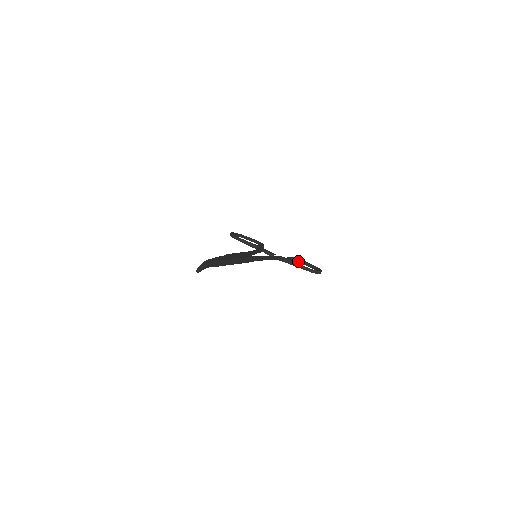
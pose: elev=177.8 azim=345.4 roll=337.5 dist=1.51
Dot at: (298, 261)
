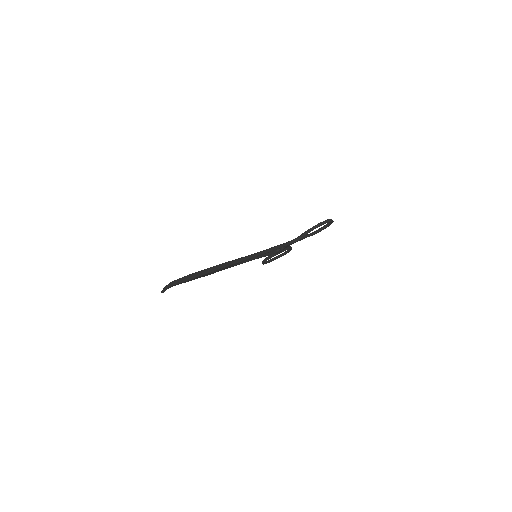
Dot at: (318, 231)
